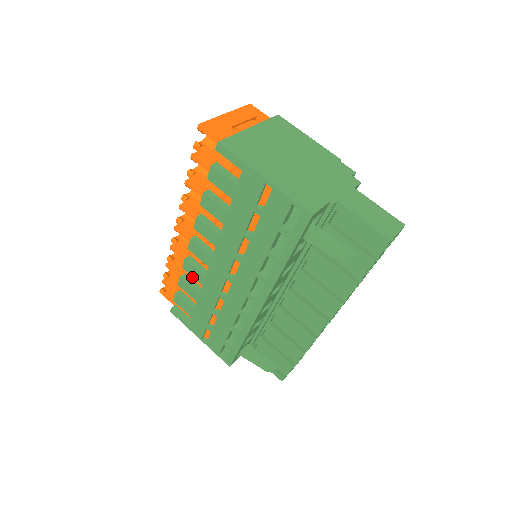
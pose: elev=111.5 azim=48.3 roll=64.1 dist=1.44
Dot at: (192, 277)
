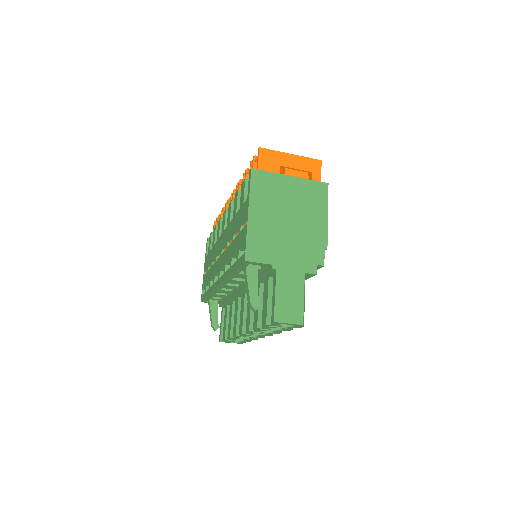
Dot at: occluded
